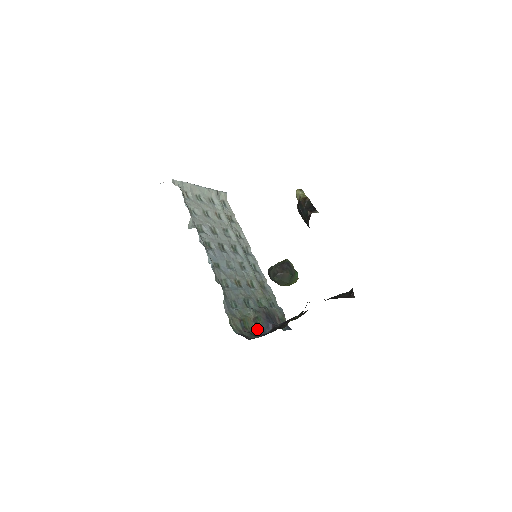
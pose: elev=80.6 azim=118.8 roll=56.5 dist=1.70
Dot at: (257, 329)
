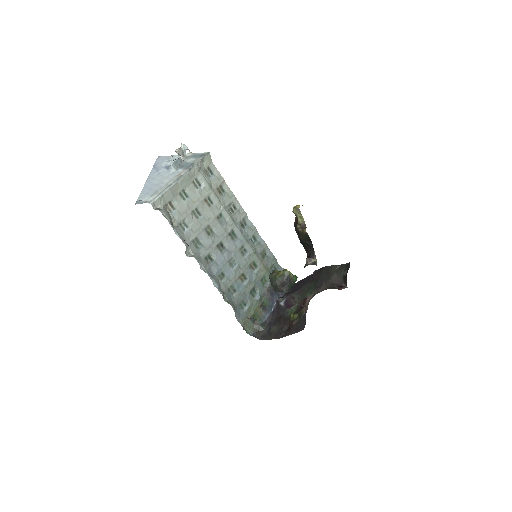
Dot at: (264, 312)
